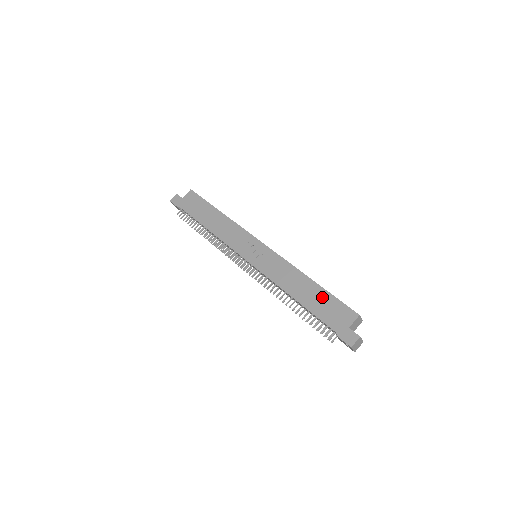
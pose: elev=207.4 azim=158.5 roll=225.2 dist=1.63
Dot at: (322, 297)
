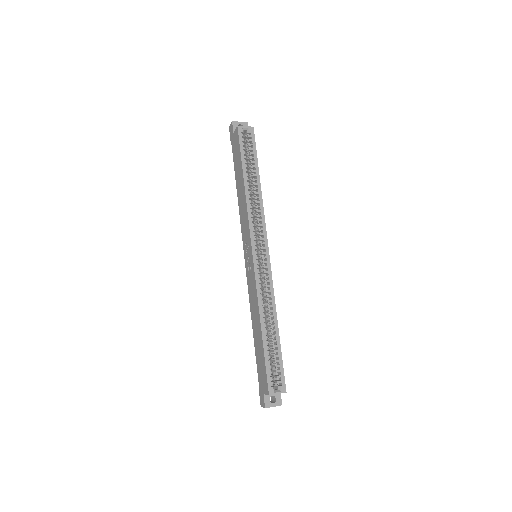
Dot at: (261, 352)
